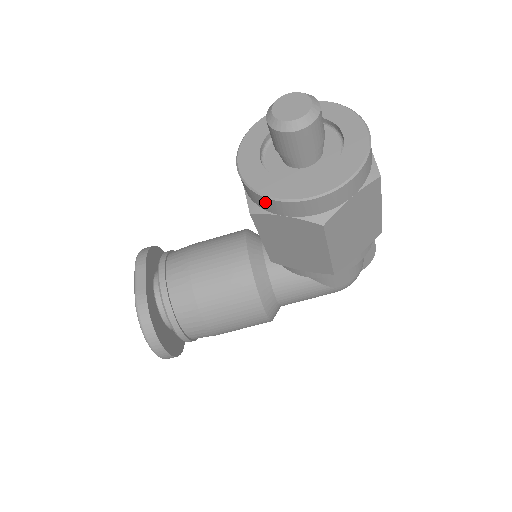
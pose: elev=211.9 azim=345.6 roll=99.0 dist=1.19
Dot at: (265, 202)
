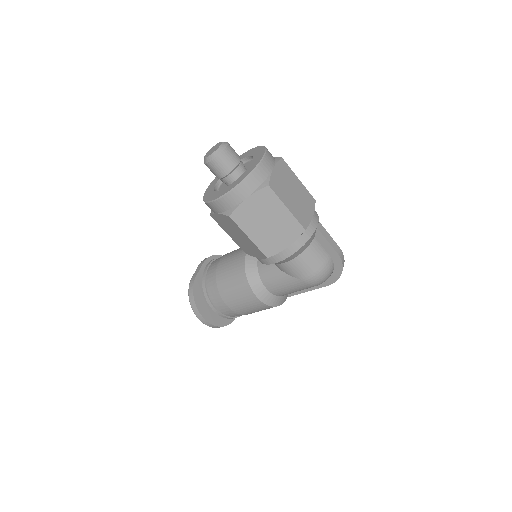
Dot at: (207, 205)
